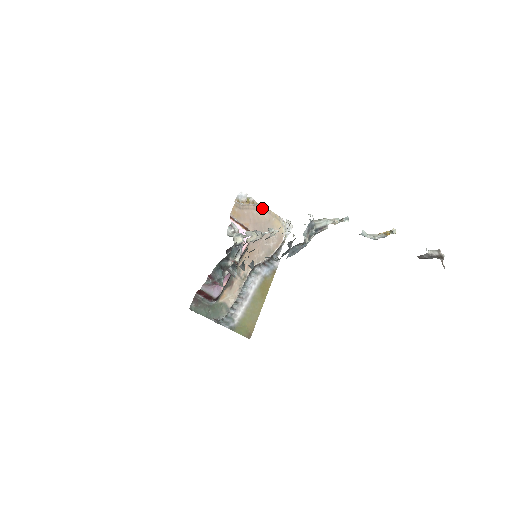
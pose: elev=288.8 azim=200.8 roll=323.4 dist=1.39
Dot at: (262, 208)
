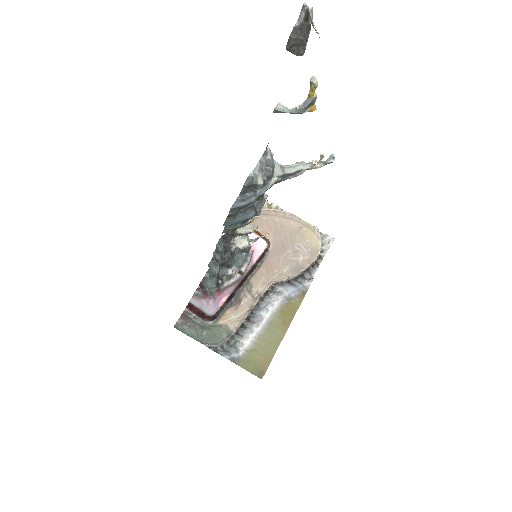
Dot at: (288, 215)
